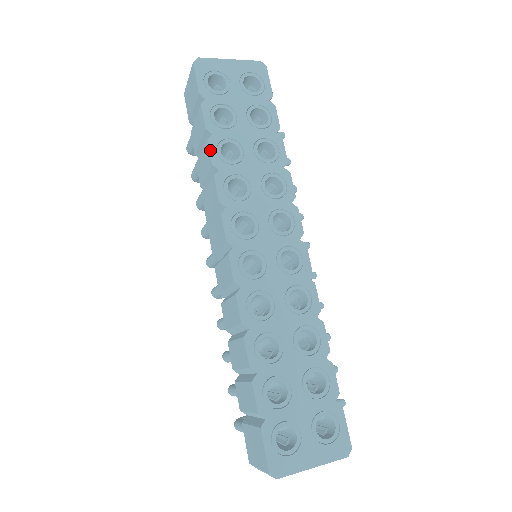
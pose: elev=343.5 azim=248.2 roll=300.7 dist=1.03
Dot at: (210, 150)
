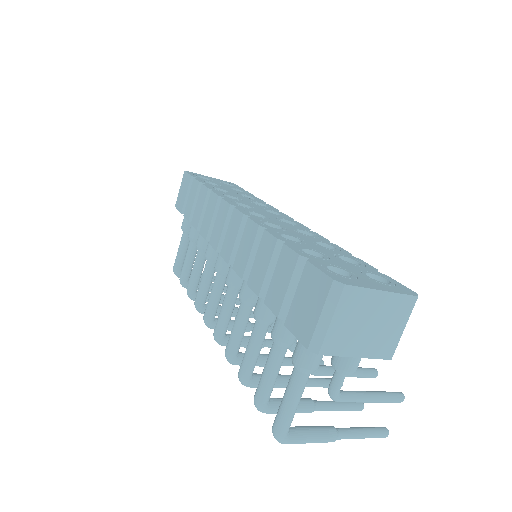
Dot at: (205, 186)
